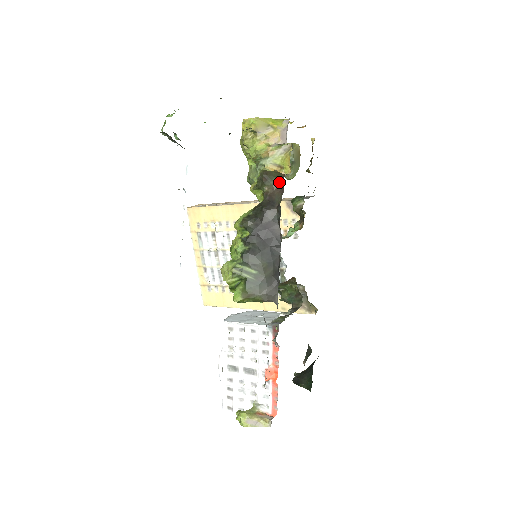
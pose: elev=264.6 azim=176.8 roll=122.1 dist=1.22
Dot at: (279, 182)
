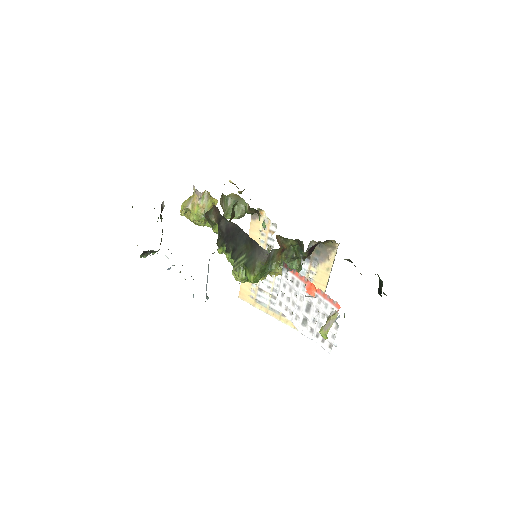
Dot at: (214, 209)
